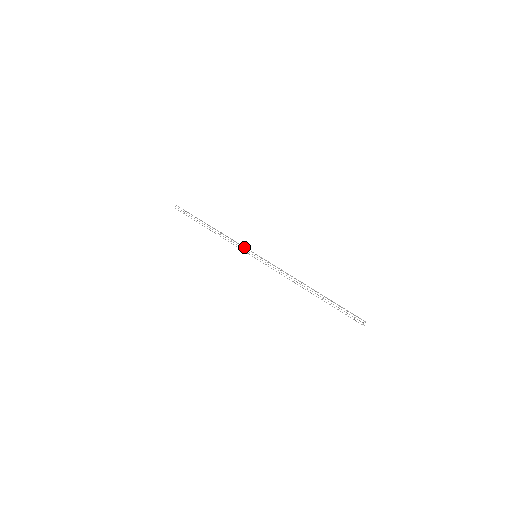
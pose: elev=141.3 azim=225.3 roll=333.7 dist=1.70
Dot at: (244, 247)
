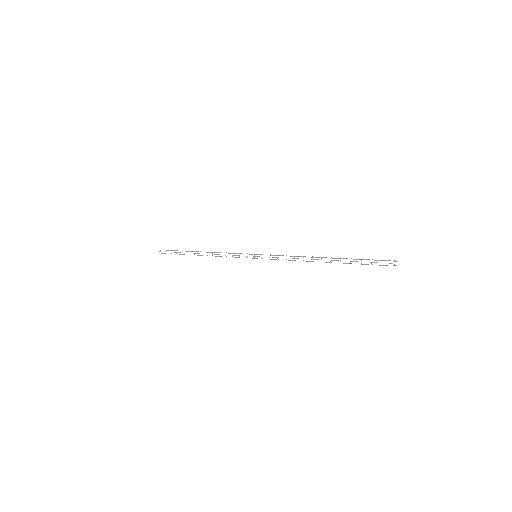
Dot at: occluded
